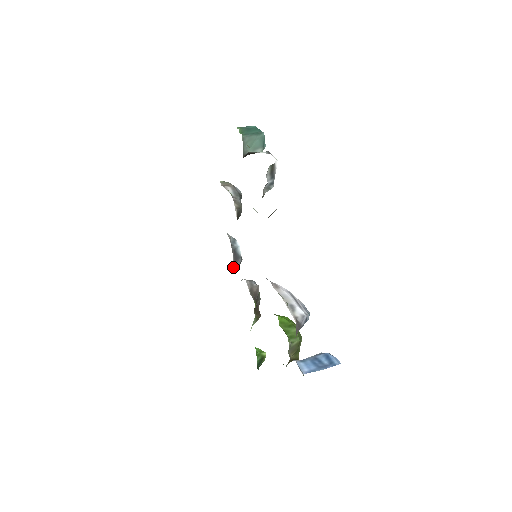
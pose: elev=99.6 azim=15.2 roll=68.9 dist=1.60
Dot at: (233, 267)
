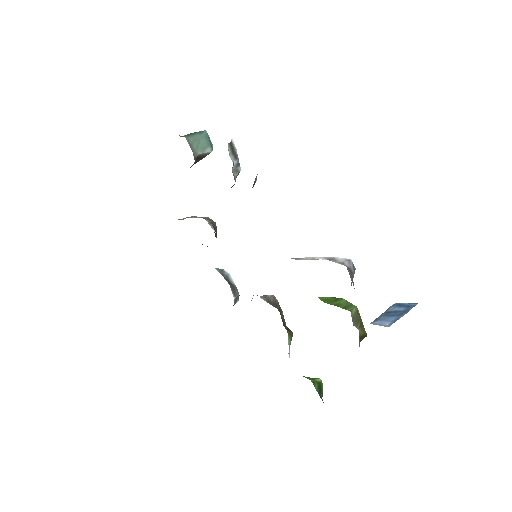
Dot at: (234, 298)
